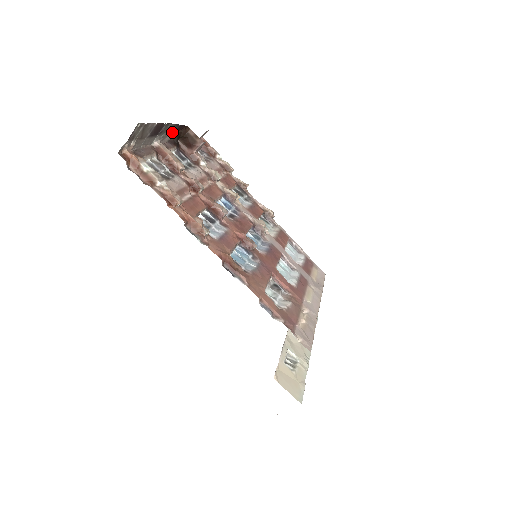
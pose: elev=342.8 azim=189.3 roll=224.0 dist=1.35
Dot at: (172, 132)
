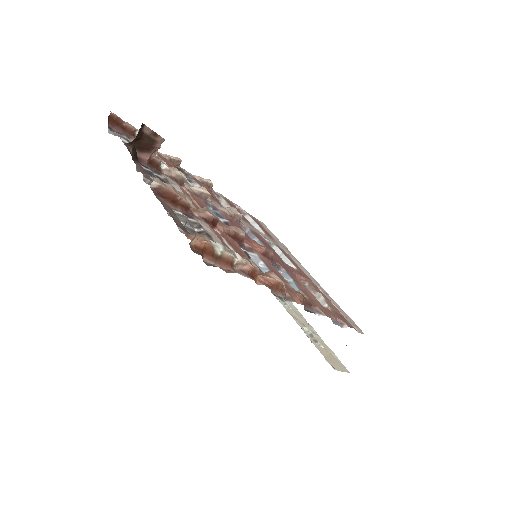
Dot at: occluded
